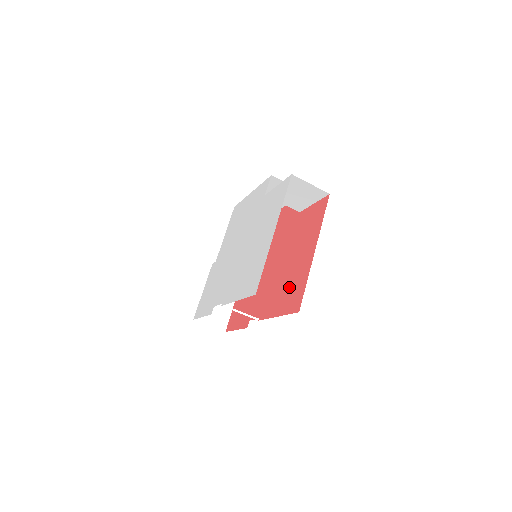
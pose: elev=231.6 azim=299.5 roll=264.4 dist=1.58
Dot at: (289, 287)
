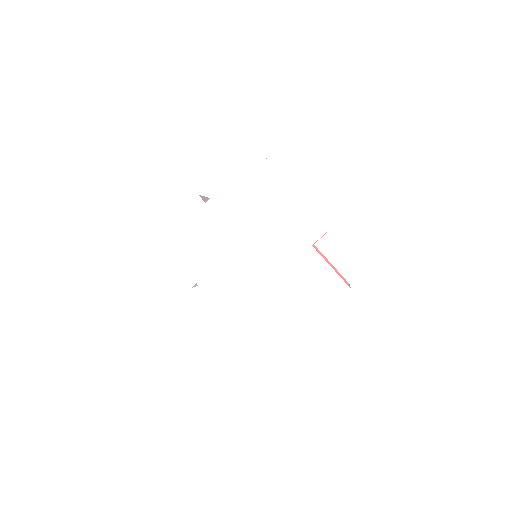
Dot at: occluded
